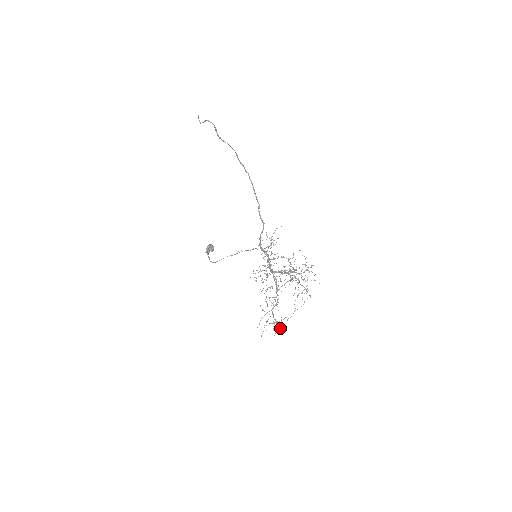
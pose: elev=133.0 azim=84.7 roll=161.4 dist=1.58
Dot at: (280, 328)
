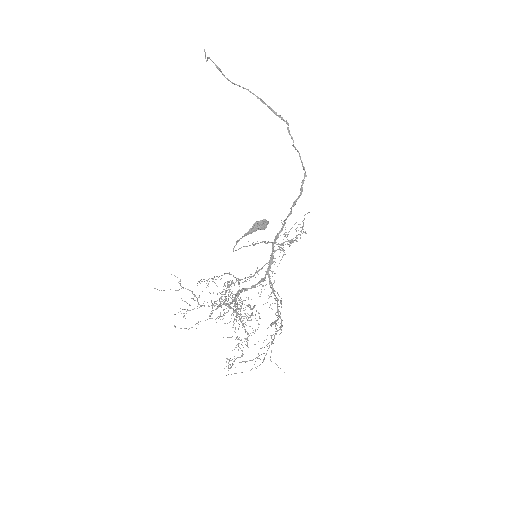
Dot at: occluded
